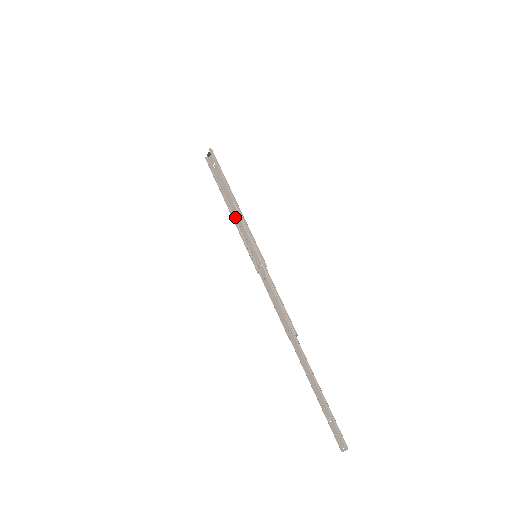
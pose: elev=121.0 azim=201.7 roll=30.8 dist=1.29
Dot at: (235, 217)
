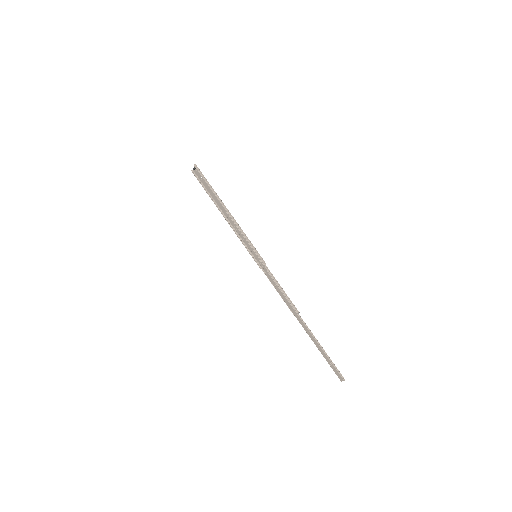
Dot at: (231, 224)
